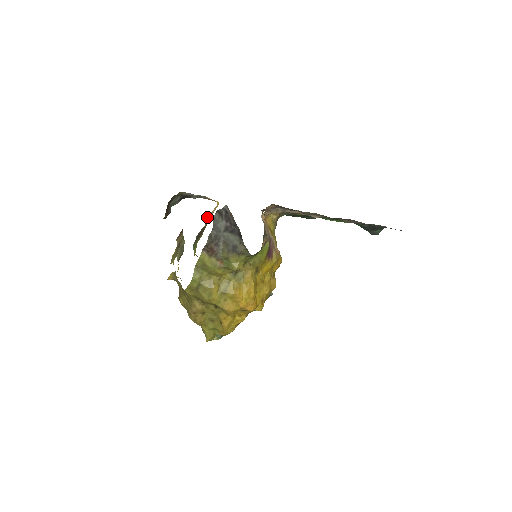
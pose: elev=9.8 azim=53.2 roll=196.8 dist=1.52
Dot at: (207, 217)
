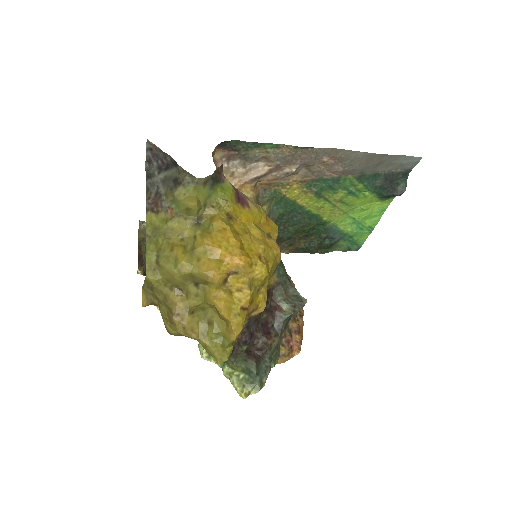
Dot at: occluded
